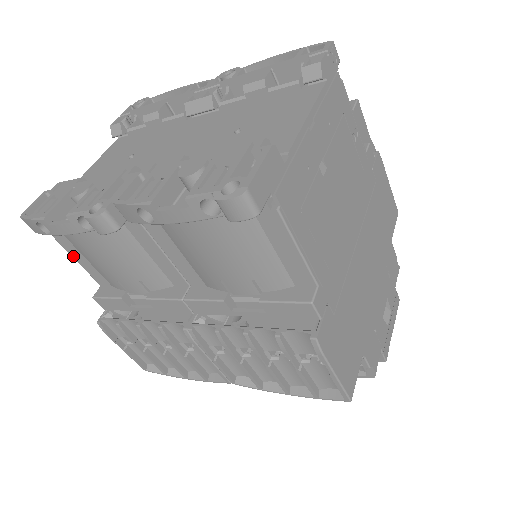
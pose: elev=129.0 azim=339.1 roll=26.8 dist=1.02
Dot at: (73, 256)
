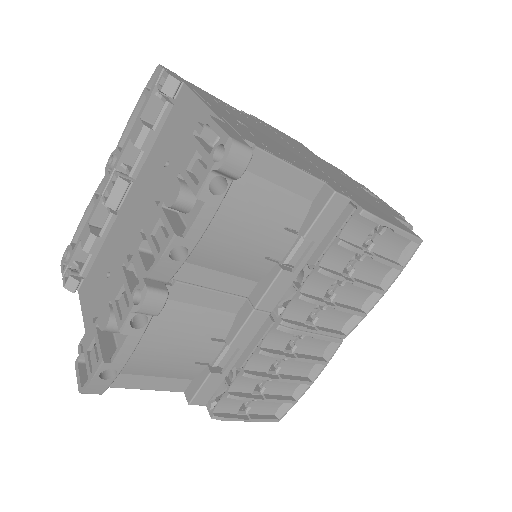
Dot at: (144, 388)
